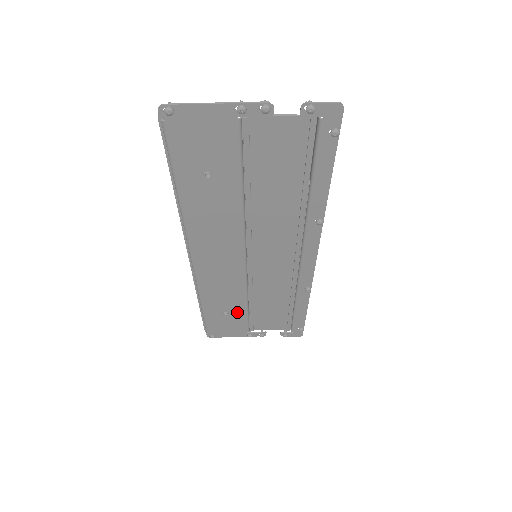
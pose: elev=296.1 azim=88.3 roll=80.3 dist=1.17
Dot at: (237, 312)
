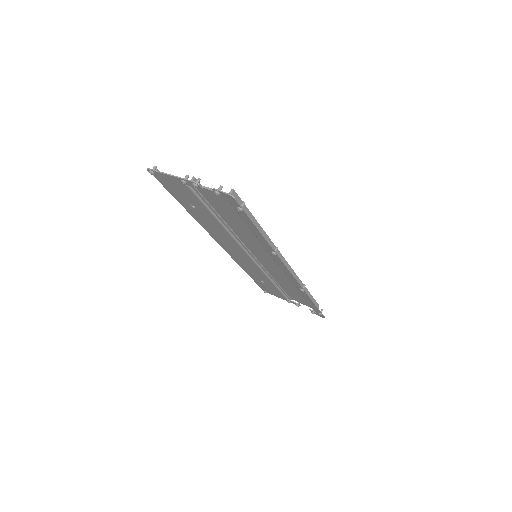
Dot at: (269, 284)
